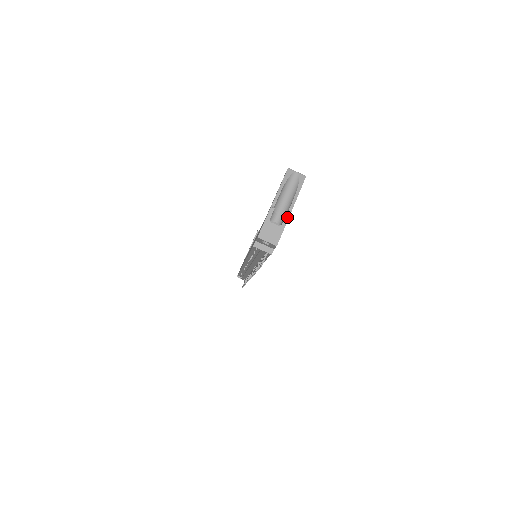
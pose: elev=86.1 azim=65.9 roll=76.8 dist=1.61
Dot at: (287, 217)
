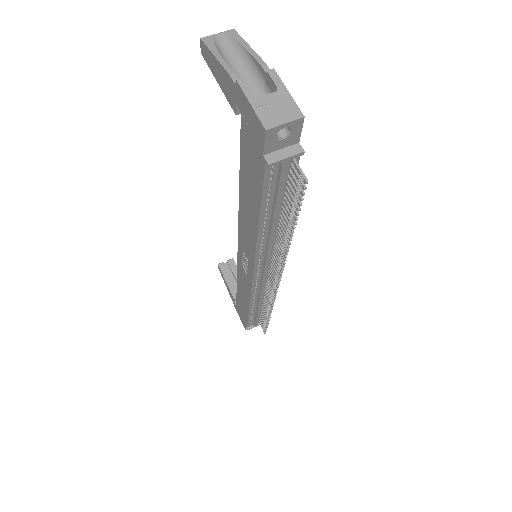
Dot at: (272, 73)
